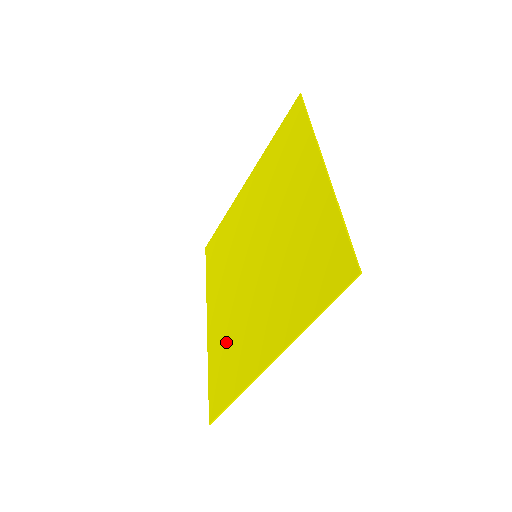
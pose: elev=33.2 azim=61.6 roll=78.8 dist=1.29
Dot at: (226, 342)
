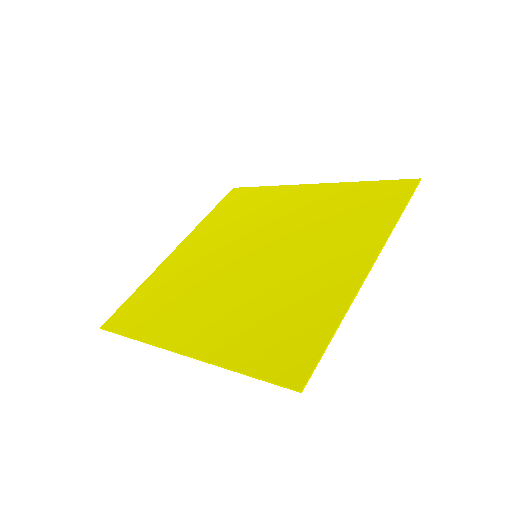
Dot at: (261, 320)
